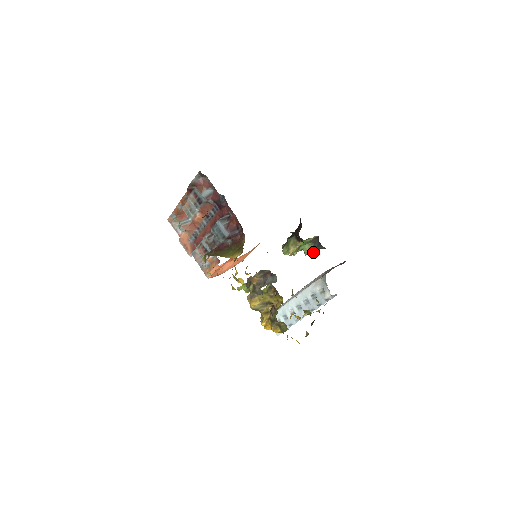
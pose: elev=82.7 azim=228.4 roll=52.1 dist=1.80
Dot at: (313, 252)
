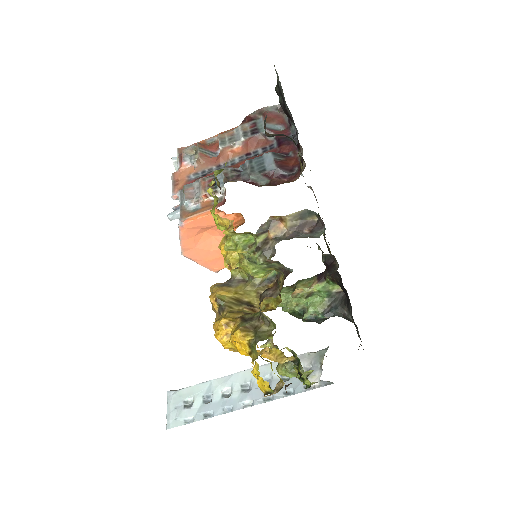
Dot at: (320, 316)
